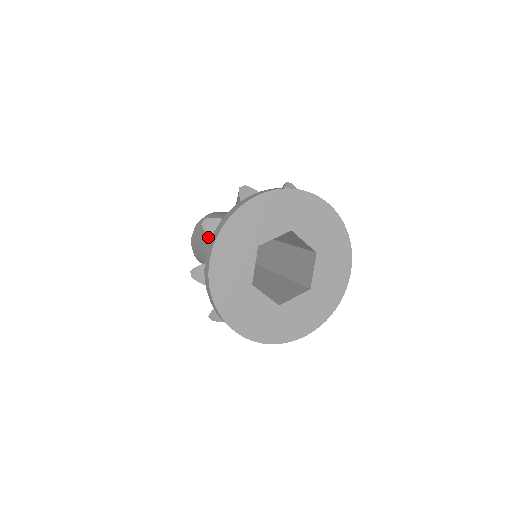
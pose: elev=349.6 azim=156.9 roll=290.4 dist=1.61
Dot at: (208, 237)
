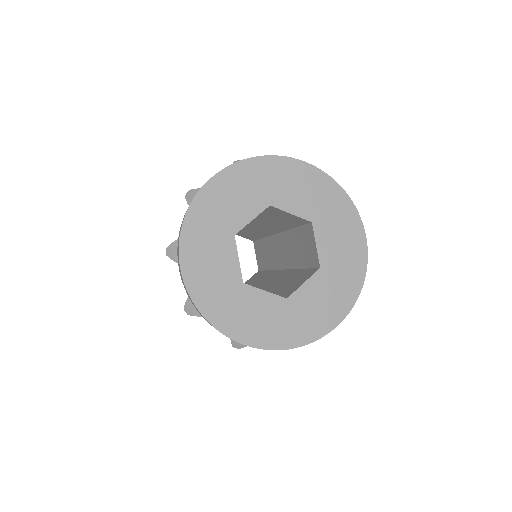
Dot at: occluded
